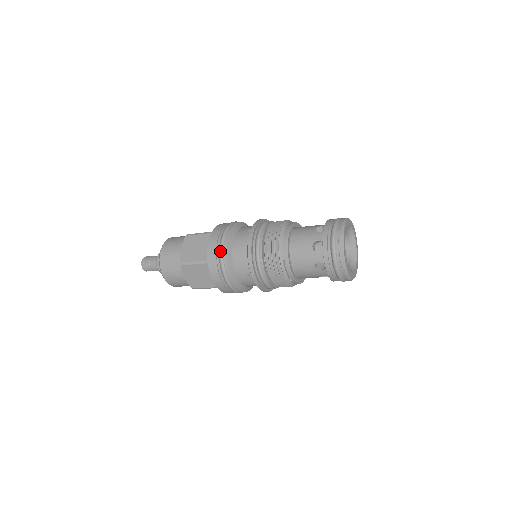
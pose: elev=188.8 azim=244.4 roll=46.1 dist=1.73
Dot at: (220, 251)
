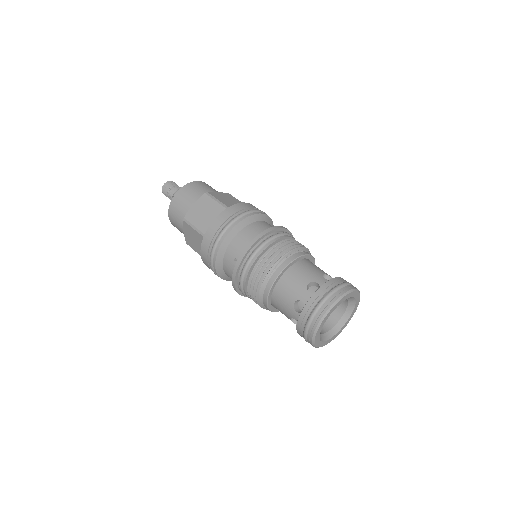
Dot at: (212, 270)
